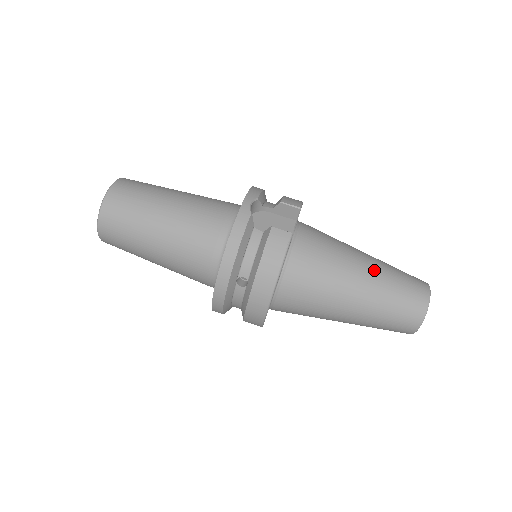
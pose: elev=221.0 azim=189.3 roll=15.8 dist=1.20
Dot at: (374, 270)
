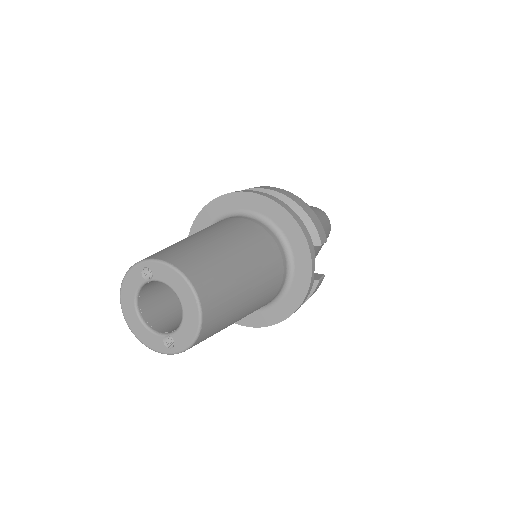
Dot at: occluded
